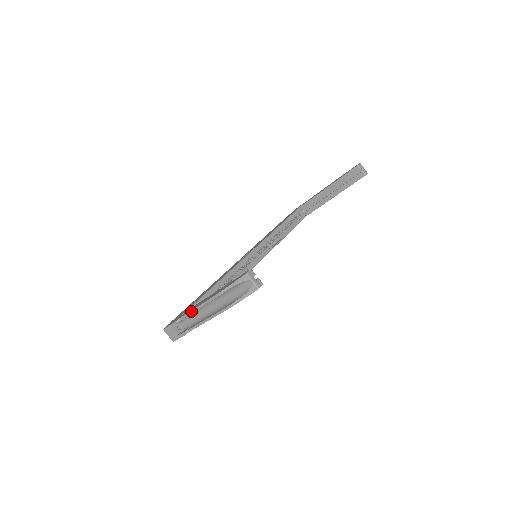
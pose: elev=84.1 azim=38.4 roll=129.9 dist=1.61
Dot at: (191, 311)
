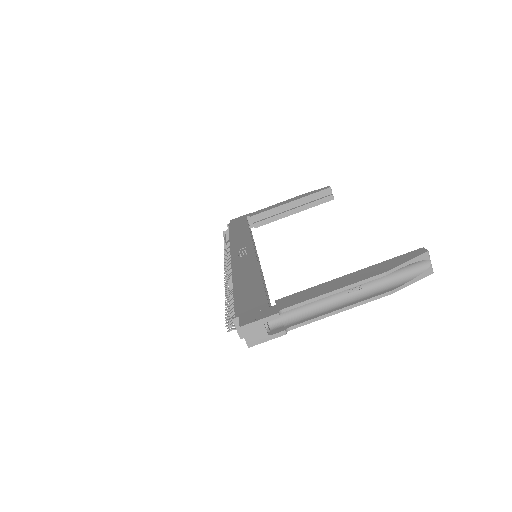
Dot at: (316, 297)
